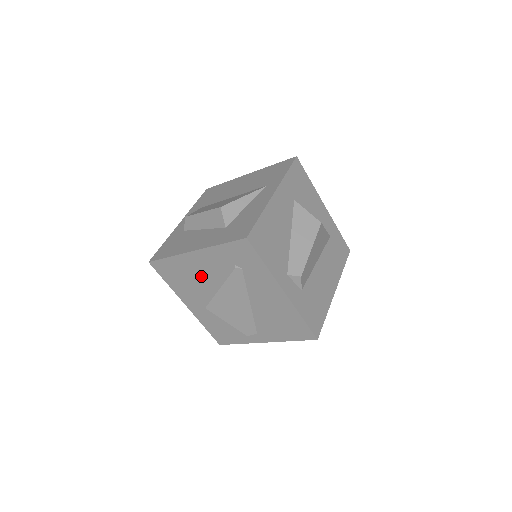
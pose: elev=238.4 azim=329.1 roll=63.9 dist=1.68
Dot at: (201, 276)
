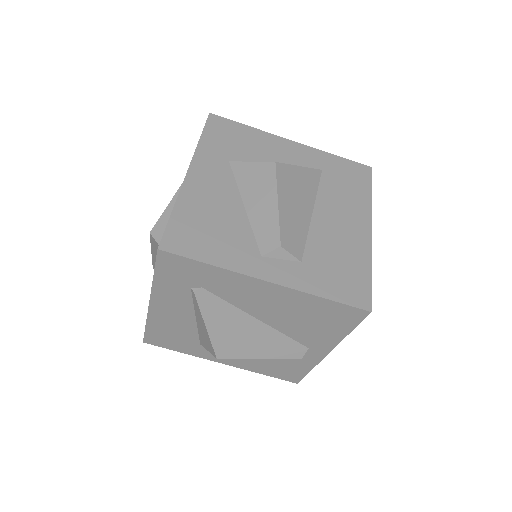
Dot at: (189, 324)
